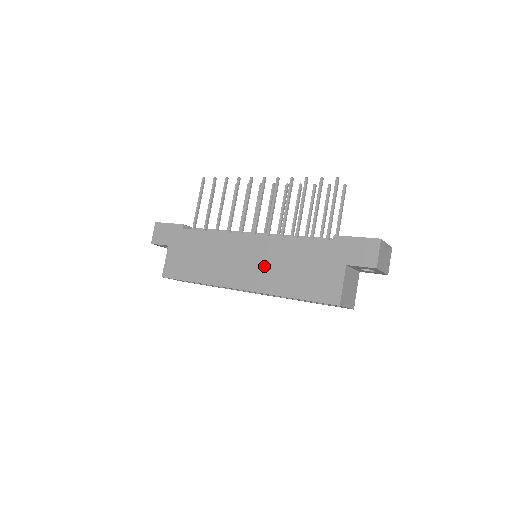
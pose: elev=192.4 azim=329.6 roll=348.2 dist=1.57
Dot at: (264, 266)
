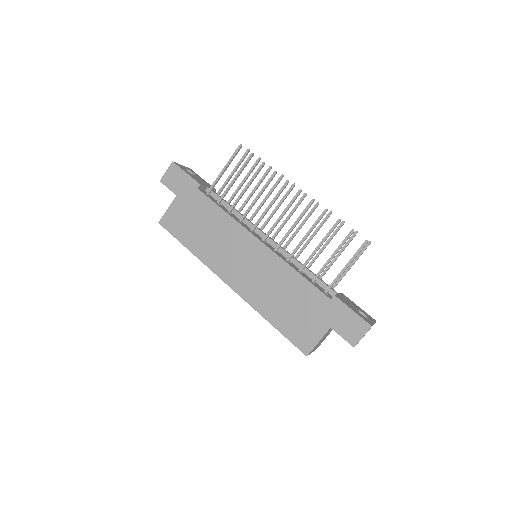
Dot at: (259, 279)
